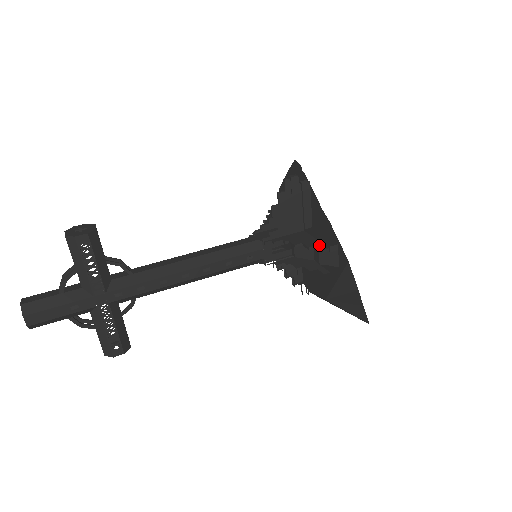
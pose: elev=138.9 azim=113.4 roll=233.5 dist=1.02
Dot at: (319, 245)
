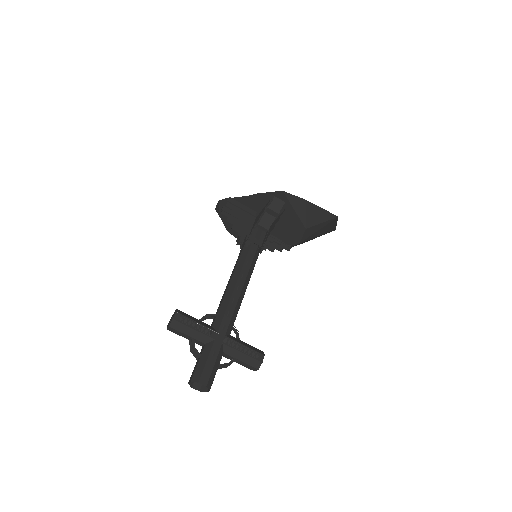
Dot at: (266, 206)
